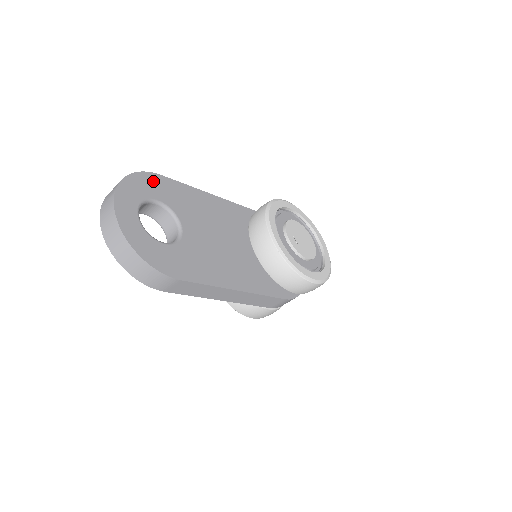
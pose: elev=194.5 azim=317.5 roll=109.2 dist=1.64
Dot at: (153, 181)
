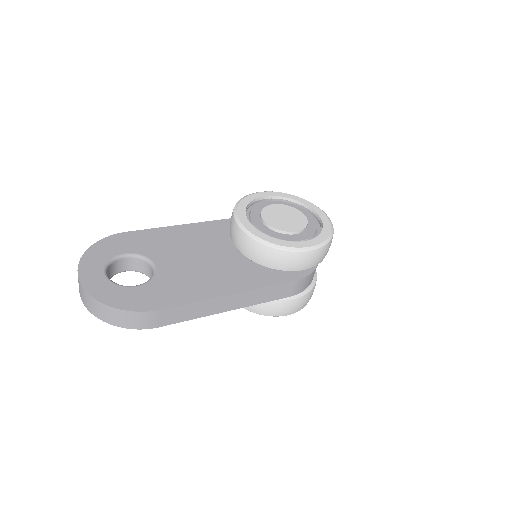
Dot at: (118, 240)
